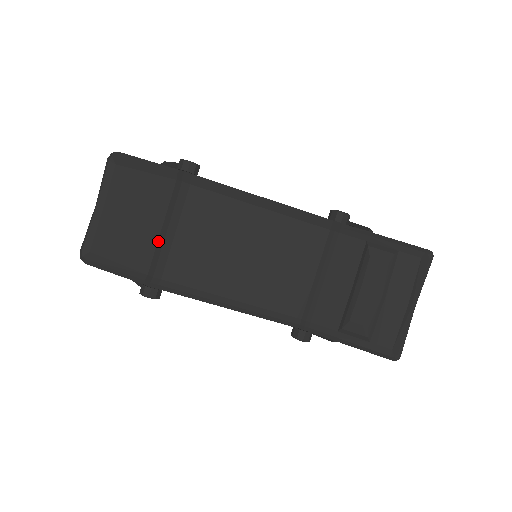
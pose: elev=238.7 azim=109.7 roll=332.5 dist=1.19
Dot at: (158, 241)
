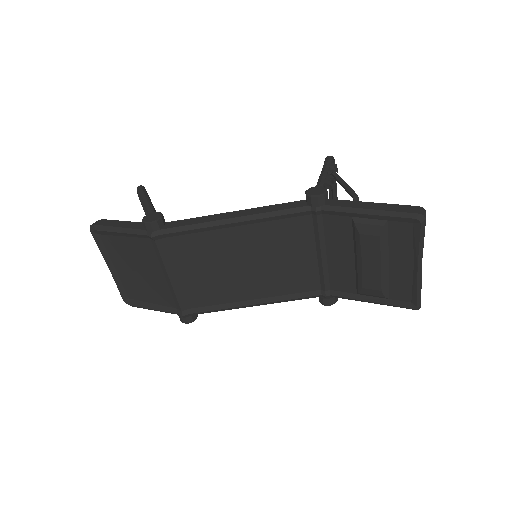
Dot at: (168, 286)
